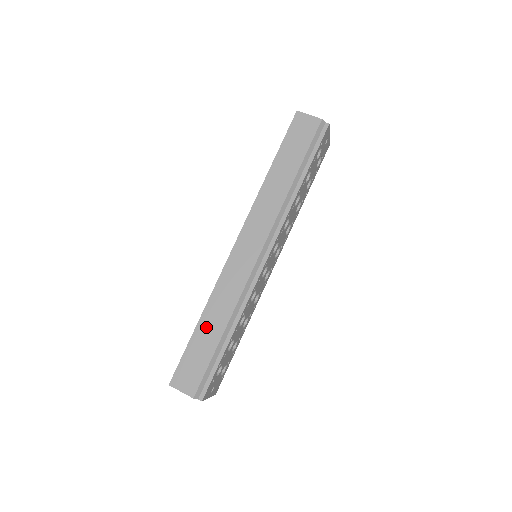
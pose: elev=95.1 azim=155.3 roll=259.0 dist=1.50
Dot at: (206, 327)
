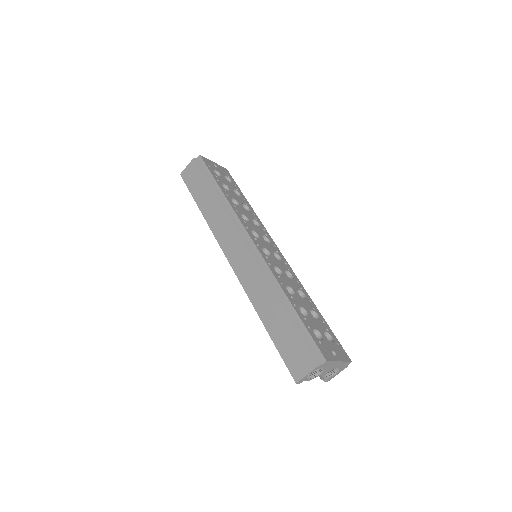
Dot at: (270, 320)
